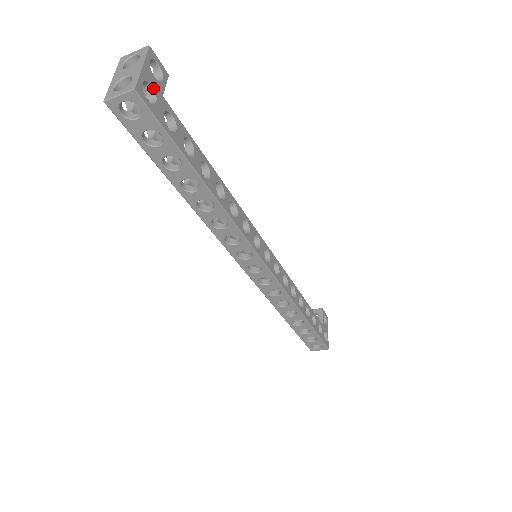
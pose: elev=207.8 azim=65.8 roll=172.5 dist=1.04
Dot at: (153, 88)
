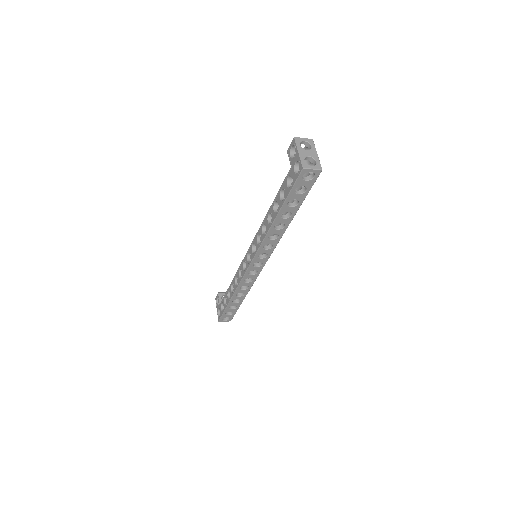
Dot at: occluded
